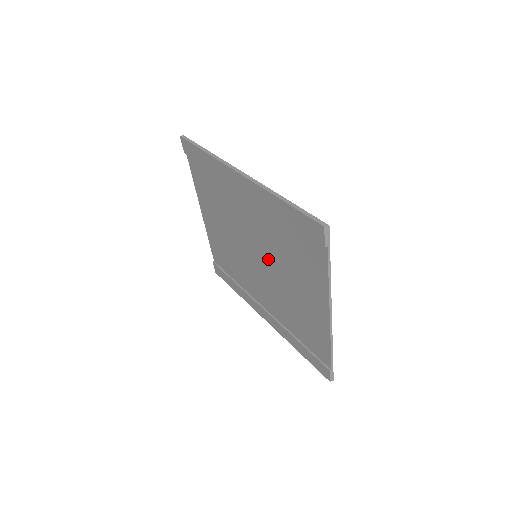
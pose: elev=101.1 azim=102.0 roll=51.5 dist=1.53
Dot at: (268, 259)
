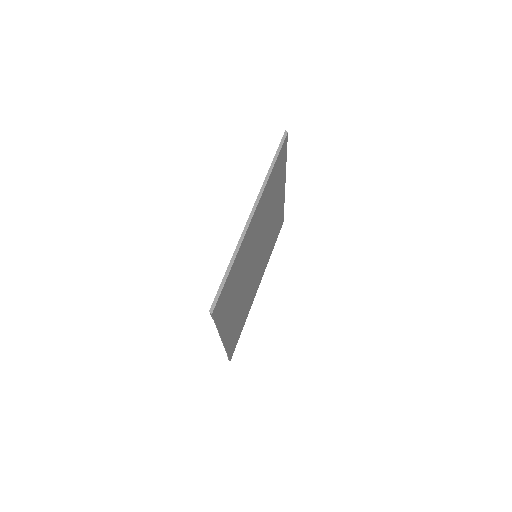
Dot at: occluded
